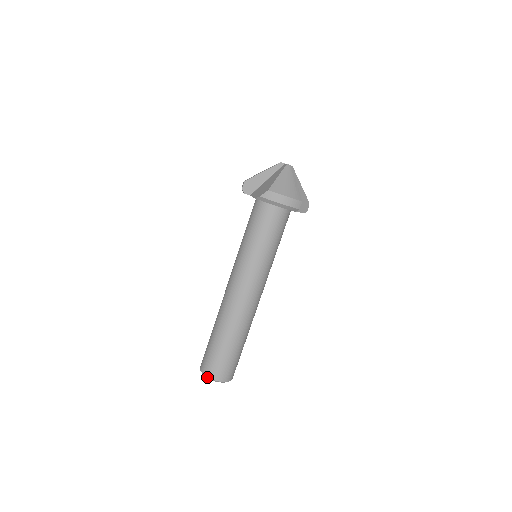
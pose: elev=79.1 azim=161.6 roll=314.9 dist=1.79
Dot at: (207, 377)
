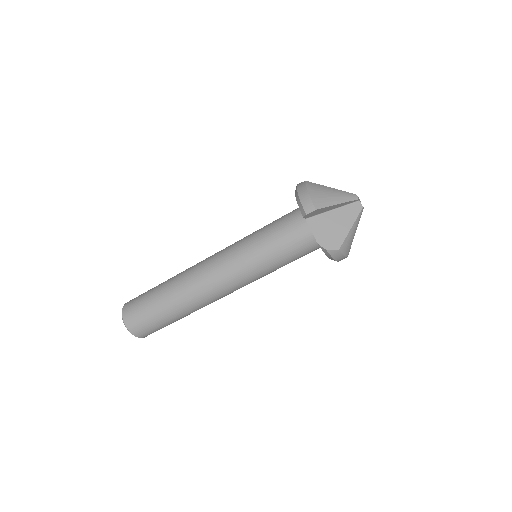
Dot at: (133, 334)
